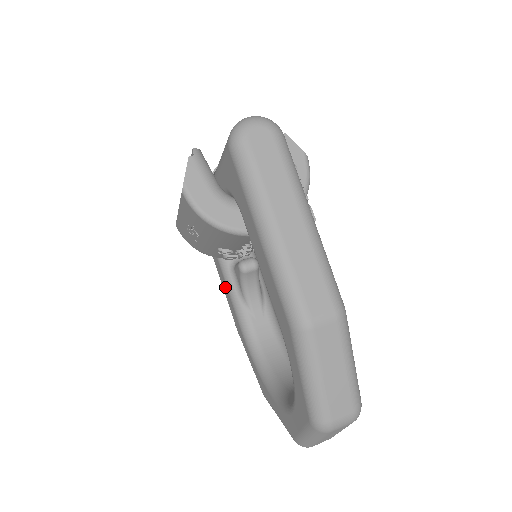
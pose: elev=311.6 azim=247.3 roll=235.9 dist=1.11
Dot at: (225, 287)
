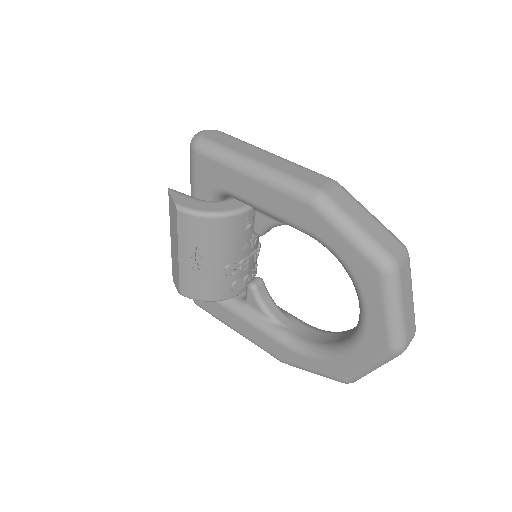
Dot at: (248, 329)
